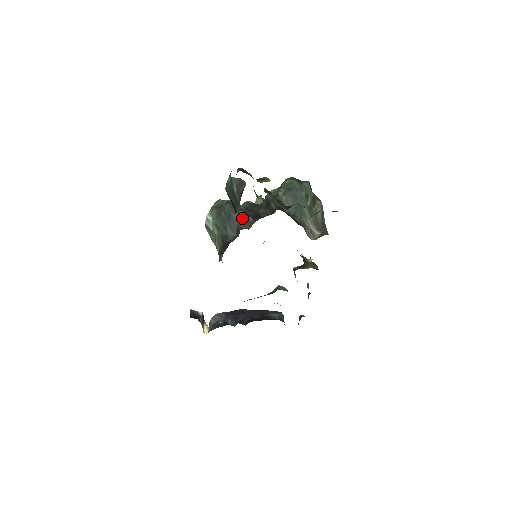
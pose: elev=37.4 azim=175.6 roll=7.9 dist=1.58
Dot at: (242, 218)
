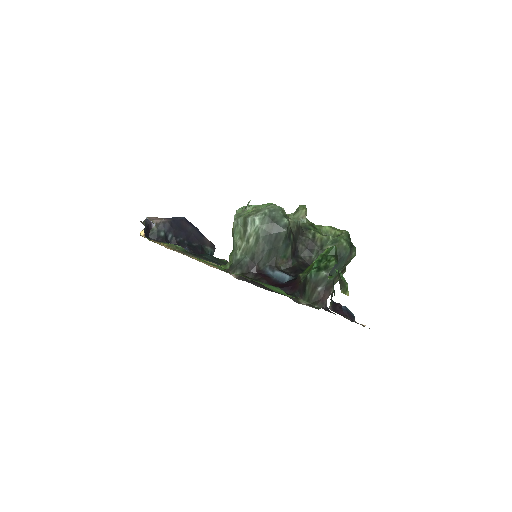
Dot at: (285, 253)
